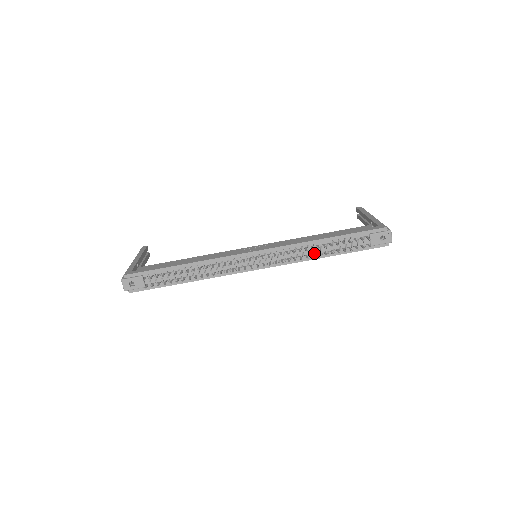
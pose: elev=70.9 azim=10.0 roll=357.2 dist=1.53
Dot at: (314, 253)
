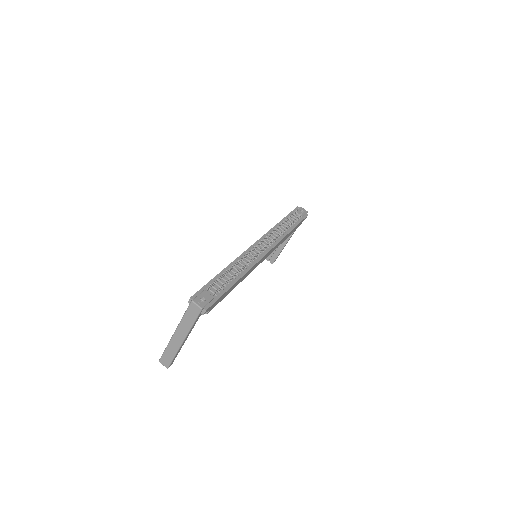
Dot at: (283, 232)
